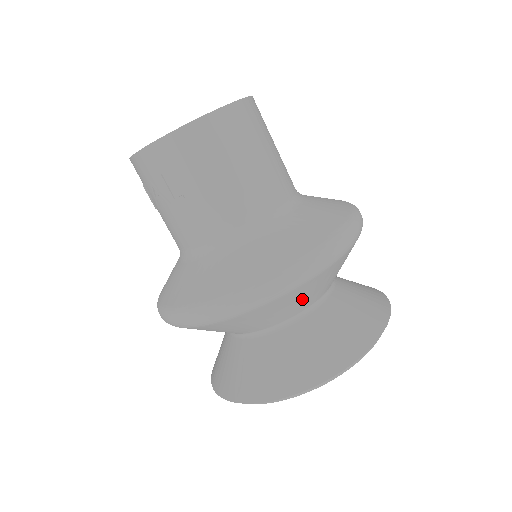
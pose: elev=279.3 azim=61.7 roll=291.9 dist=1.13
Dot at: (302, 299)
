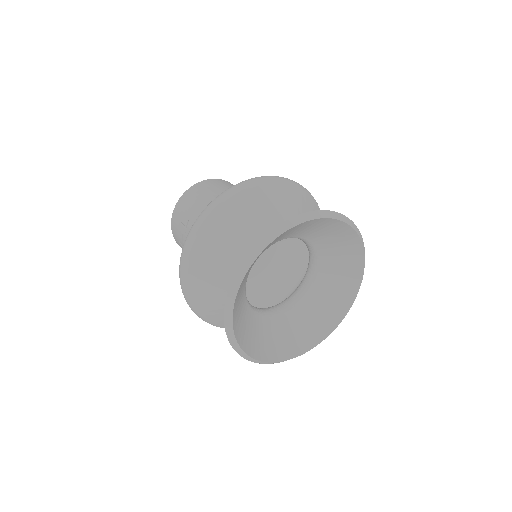
Dot at: (251, 216)
